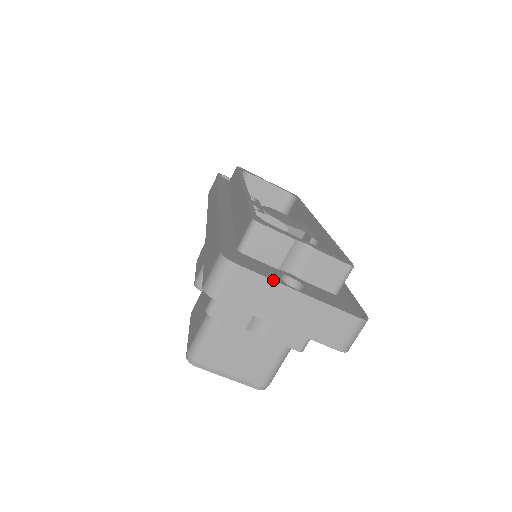
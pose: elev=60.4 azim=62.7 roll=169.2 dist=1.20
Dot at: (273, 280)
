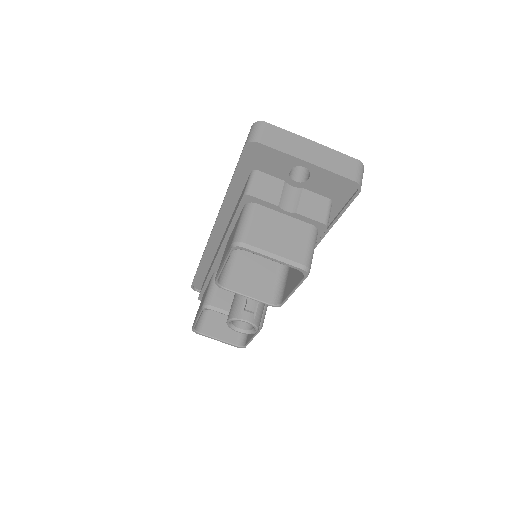
Dot at: (293, 133)
